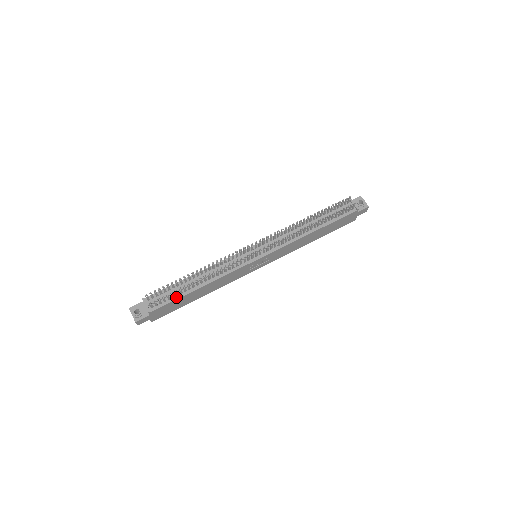
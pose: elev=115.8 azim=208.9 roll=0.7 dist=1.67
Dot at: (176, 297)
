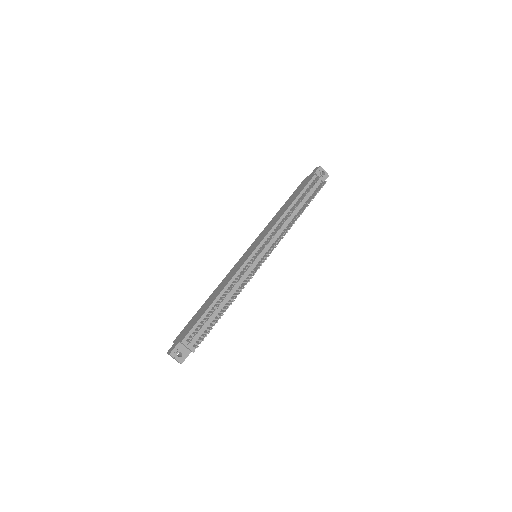
Dot at: occluded
